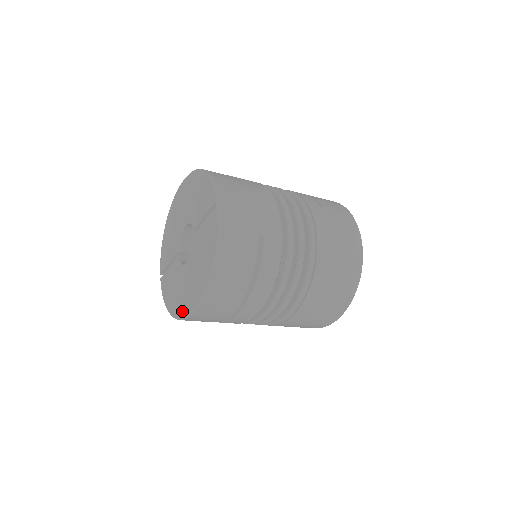
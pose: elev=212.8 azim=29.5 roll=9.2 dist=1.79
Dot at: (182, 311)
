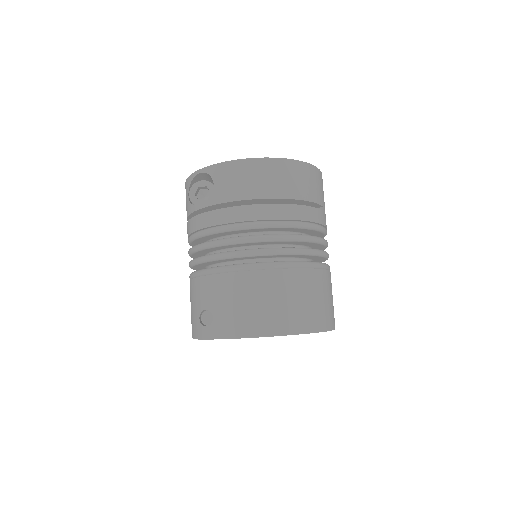
Dot at: occluded
